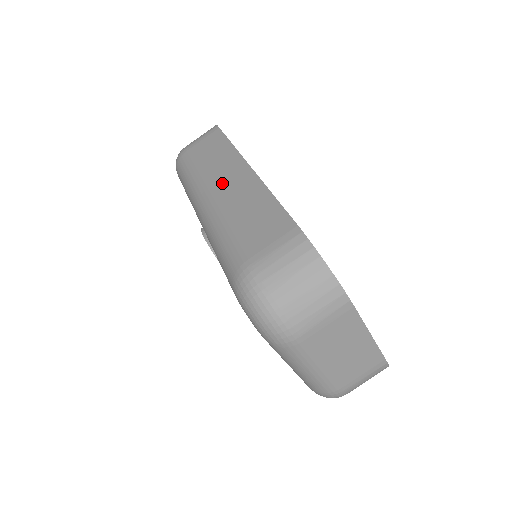
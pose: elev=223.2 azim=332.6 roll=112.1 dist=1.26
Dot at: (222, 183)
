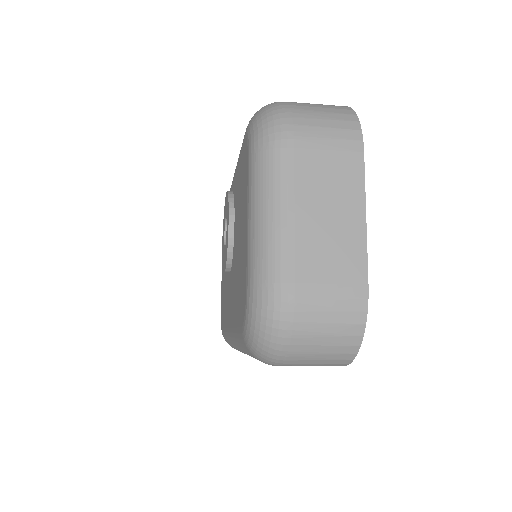
Dot at: occluded
